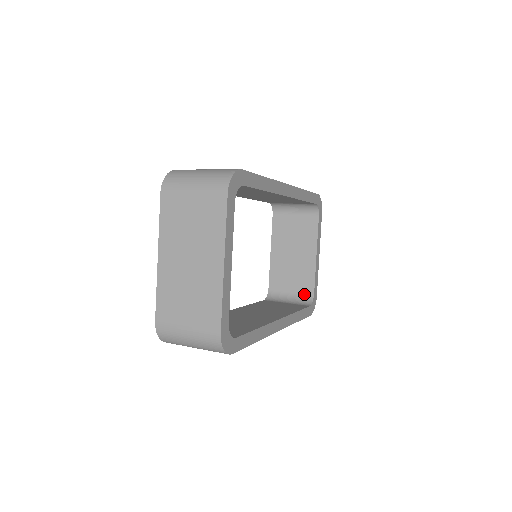
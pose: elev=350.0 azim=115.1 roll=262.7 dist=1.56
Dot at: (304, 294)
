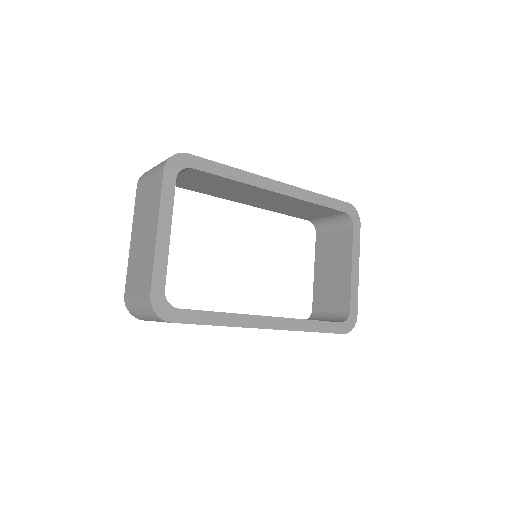
Dot at: (341, 312)
